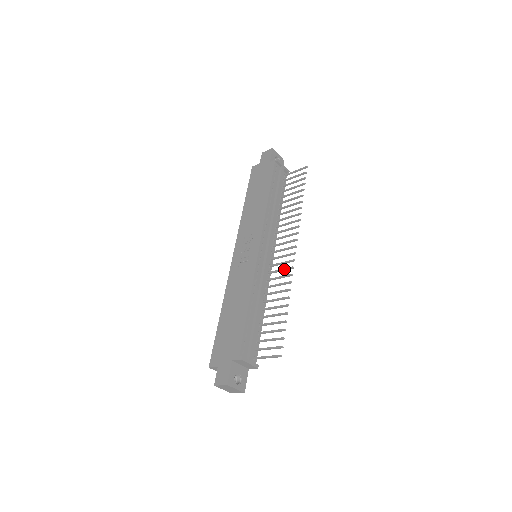
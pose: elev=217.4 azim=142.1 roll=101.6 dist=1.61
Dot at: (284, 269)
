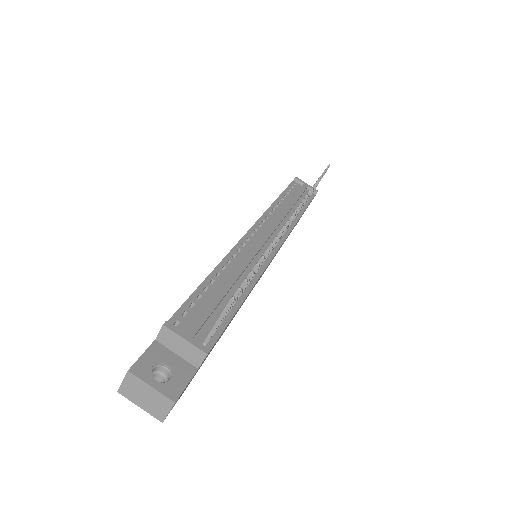
Dot at: occluded
